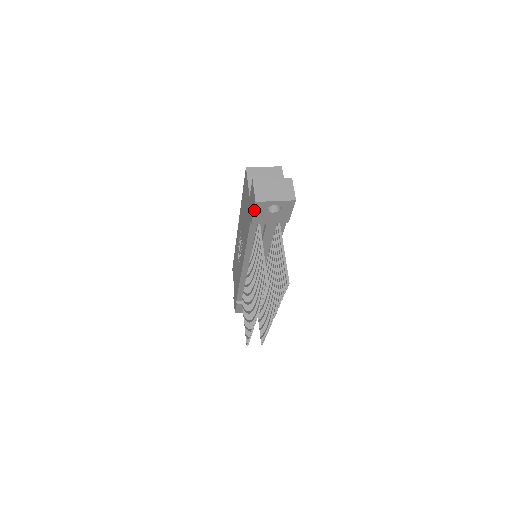
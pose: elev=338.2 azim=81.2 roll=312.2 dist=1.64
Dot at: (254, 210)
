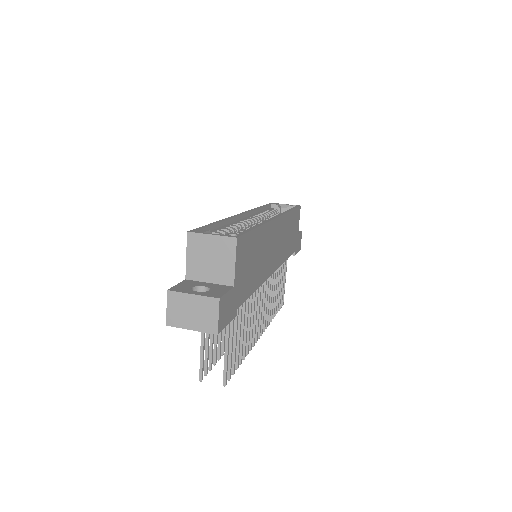
Dot at: occluded
